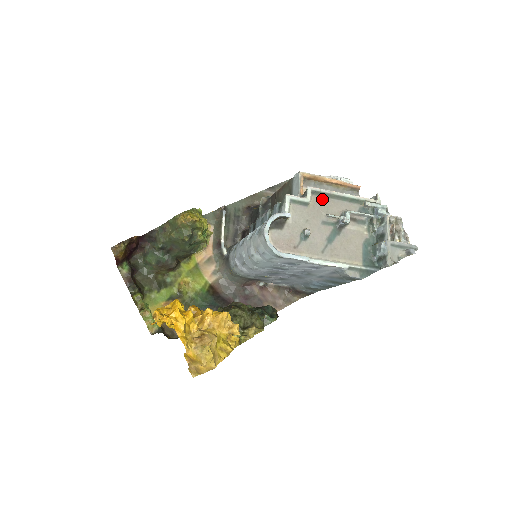
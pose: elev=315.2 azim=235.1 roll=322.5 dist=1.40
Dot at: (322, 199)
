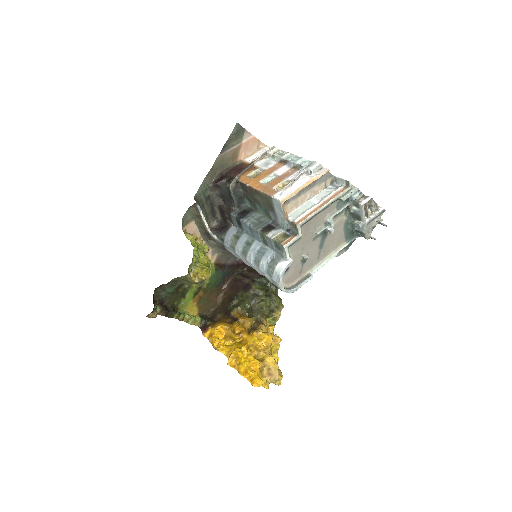
Dot at: (309, 223)
